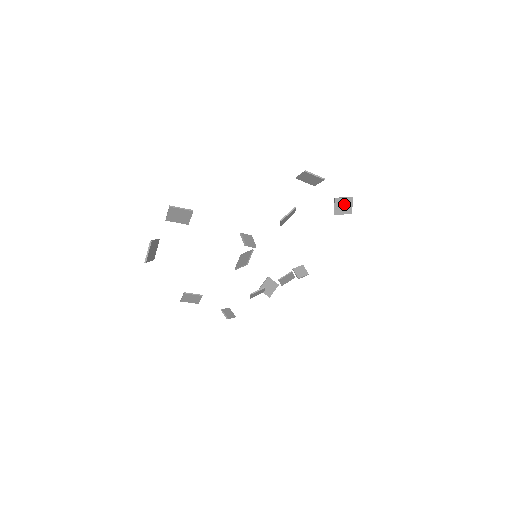
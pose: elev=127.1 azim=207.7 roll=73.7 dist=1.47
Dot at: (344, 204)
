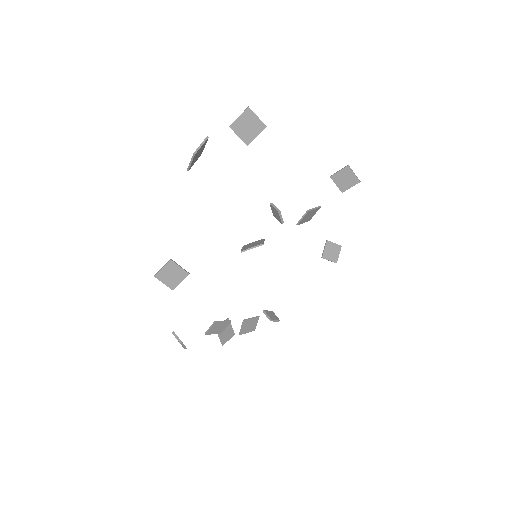
Dot at: (333, 250)
